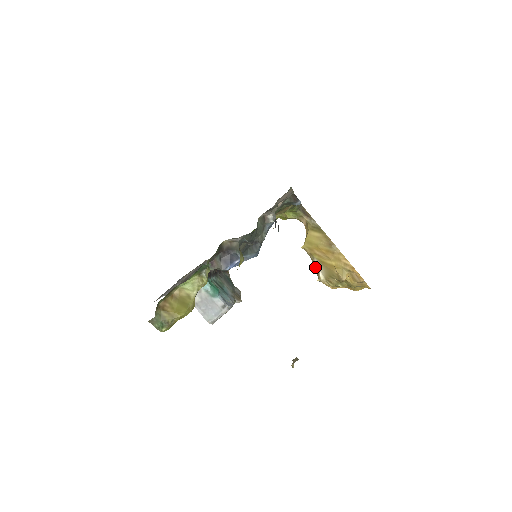
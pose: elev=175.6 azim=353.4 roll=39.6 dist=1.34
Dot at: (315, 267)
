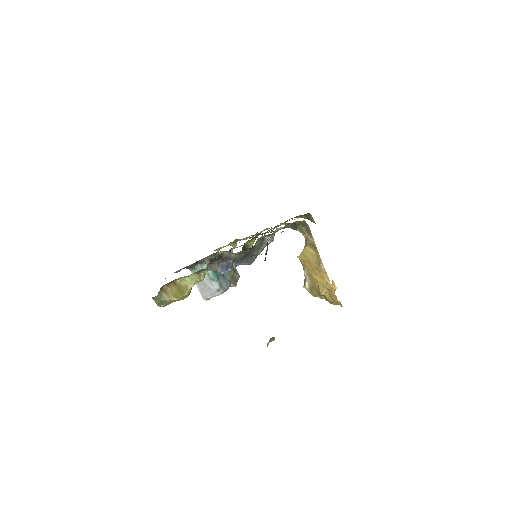
Dot at: (304, 275)
